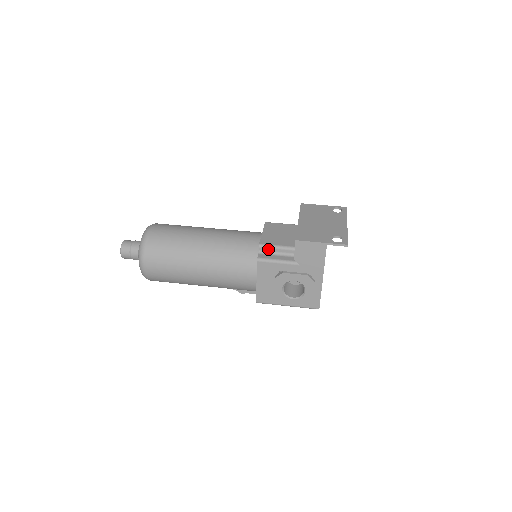
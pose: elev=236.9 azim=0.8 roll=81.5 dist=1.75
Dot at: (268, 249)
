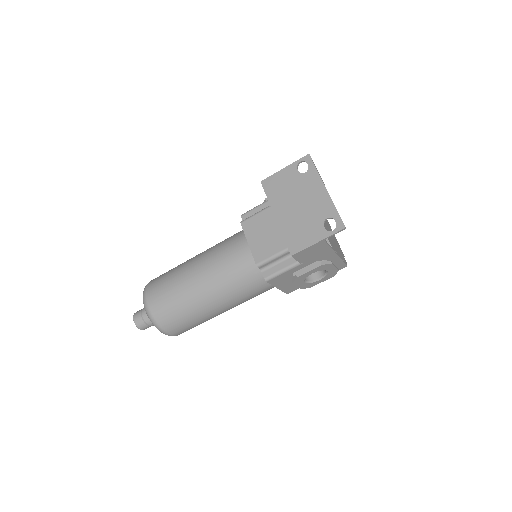
Dot at: (267, 263)
